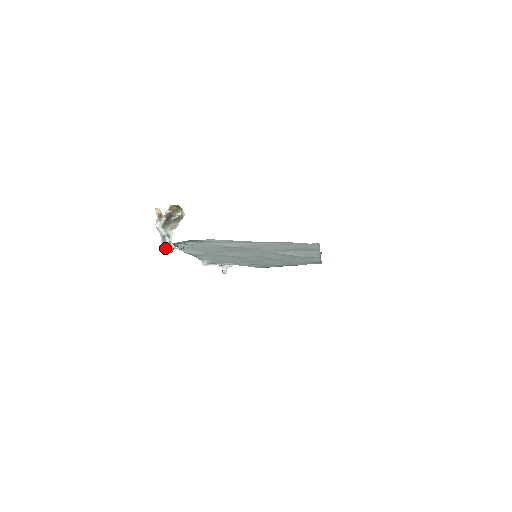
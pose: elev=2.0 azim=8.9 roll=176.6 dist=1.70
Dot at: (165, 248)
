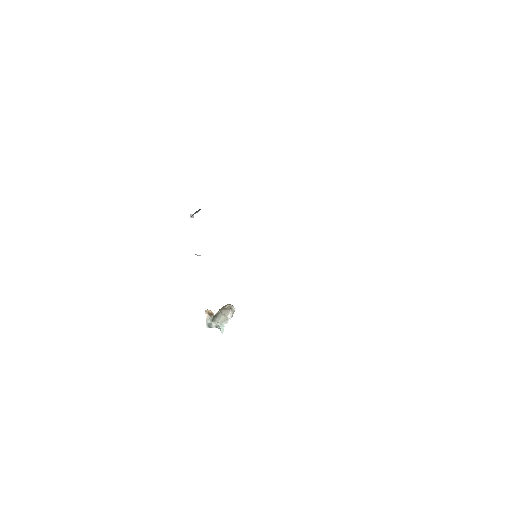
Dot at: occluded
